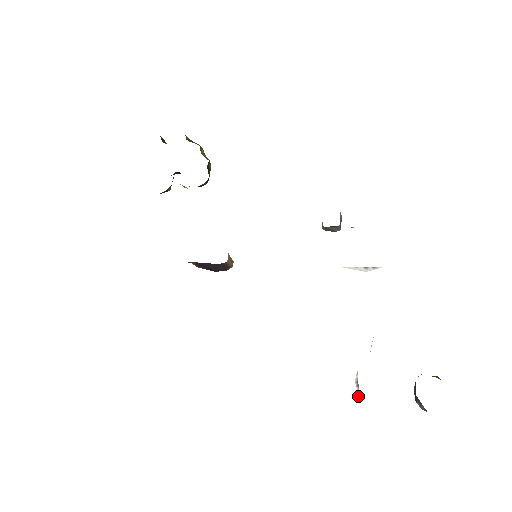
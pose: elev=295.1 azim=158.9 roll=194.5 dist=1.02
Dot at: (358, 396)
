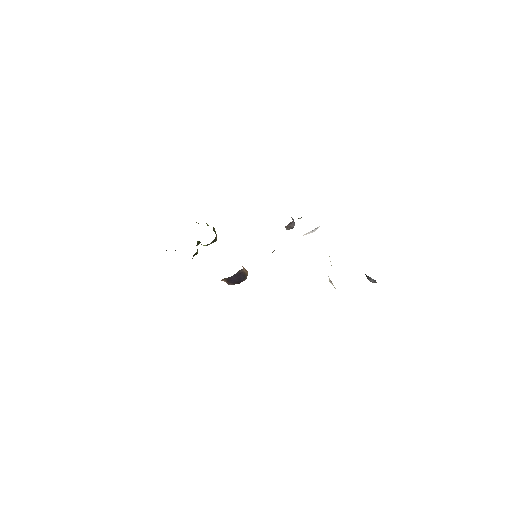
Dot at: (334, 287)
